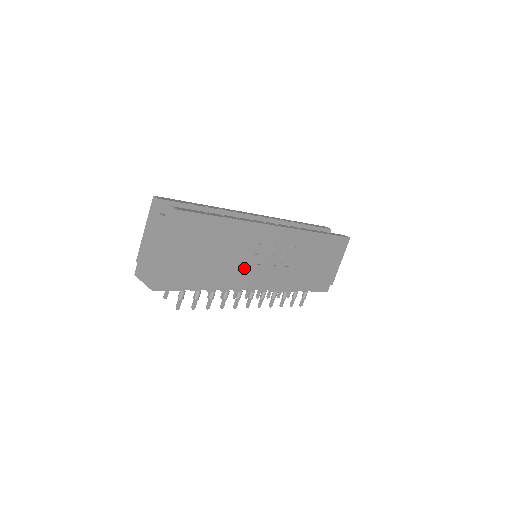
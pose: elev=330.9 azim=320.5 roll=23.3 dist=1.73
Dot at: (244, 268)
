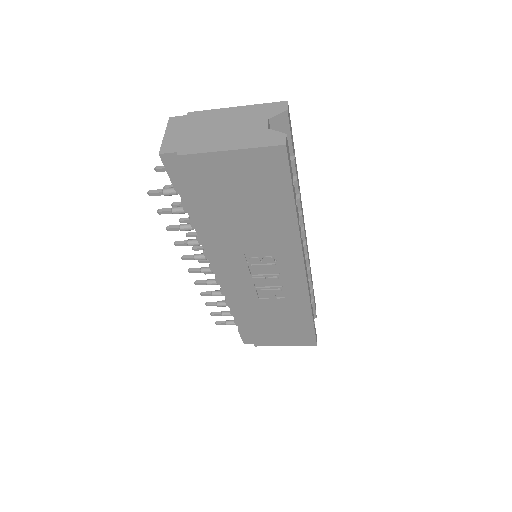
Dot at: (237, 253)
